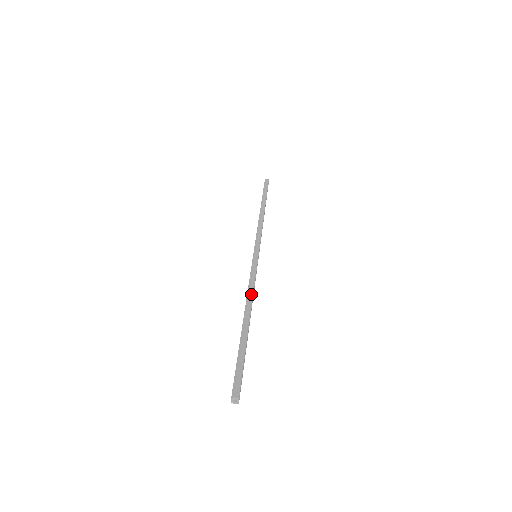
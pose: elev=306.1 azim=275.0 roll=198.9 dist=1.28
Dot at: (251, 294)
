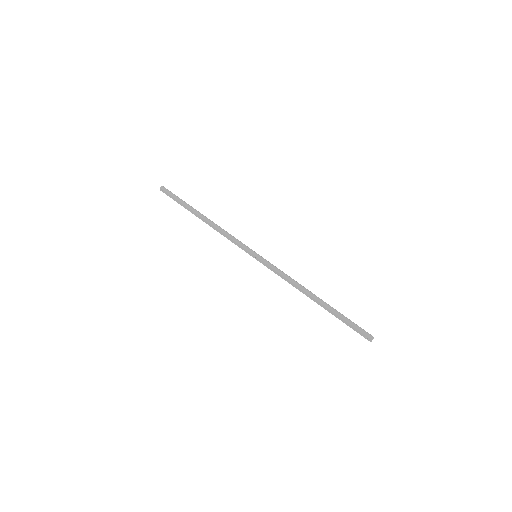
Dot at: (297, 283)
